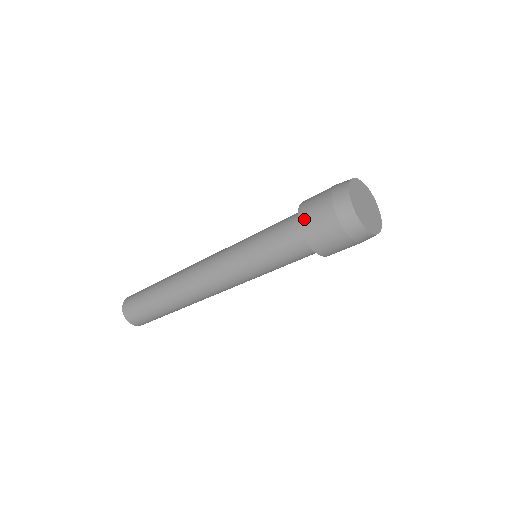
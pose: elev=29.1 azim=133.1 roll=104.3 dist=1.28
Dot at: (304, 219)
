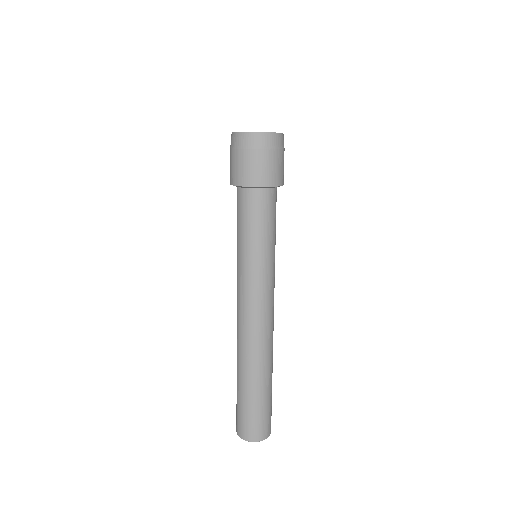
Dot at: (247, 180)
